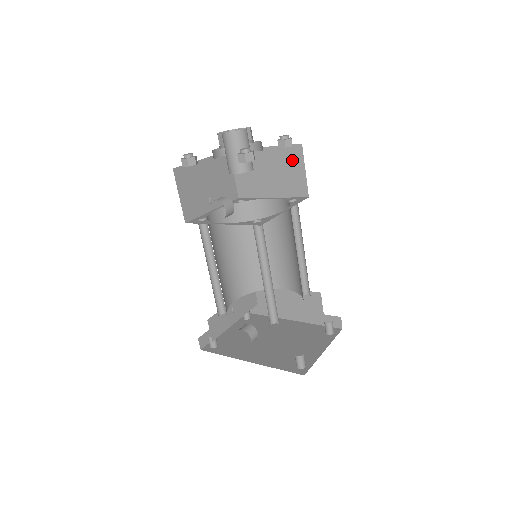
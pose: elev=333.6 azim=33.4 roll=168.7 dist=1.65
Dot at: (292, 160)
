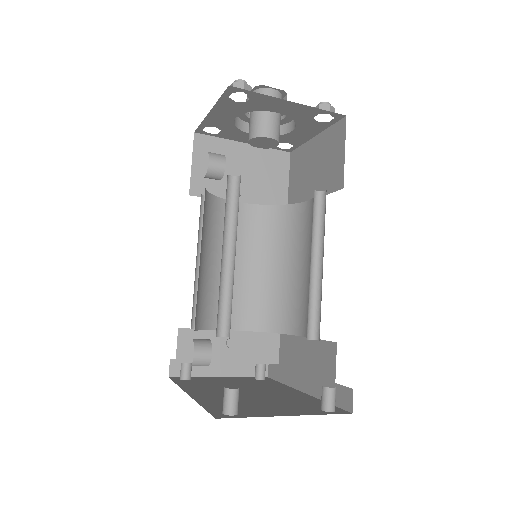
Dot at: (335, 142)
